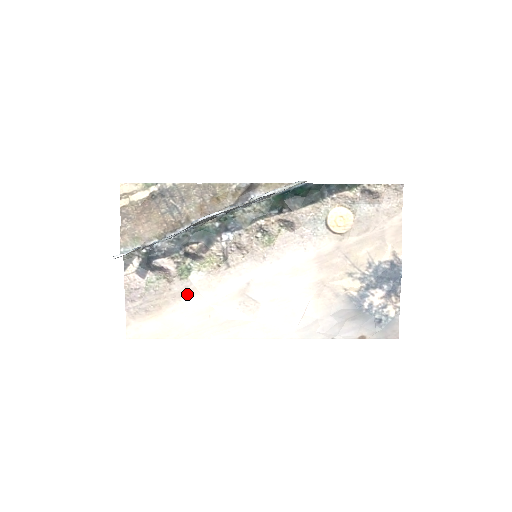
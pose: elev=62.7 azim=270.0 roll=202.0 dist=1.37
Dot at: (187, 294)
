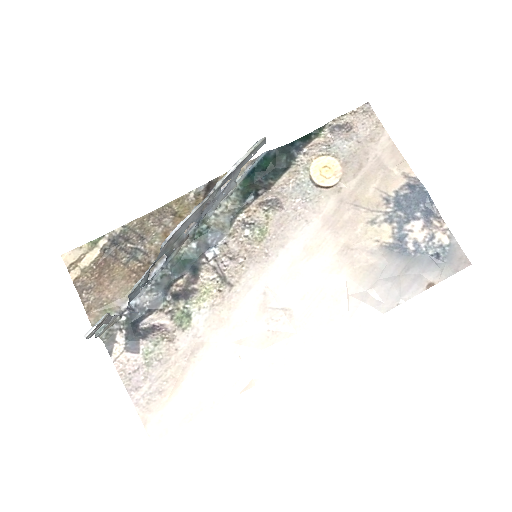
Dot at: (199, 344)
